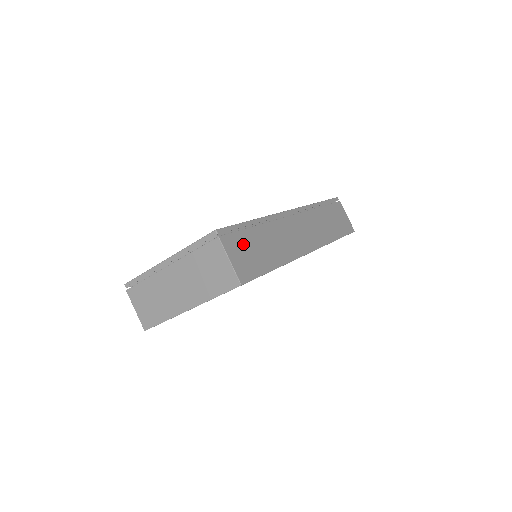
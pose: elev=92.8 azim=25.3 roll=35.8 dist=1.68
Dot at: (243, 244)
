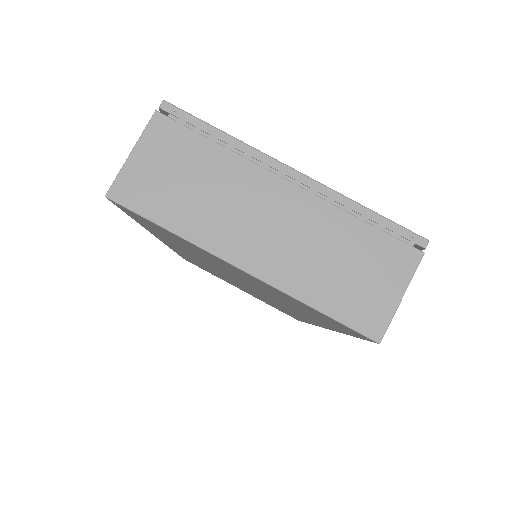
Dot at: occluded
